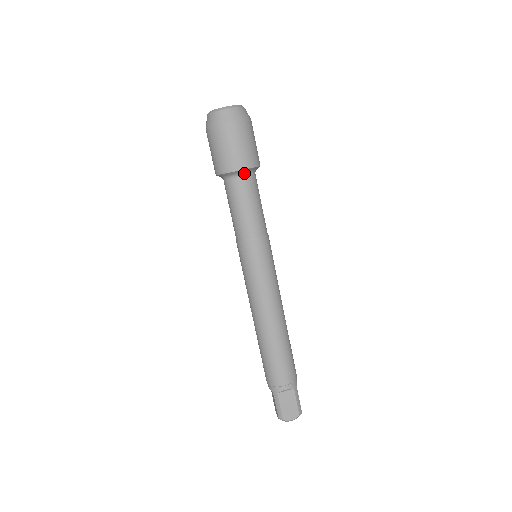
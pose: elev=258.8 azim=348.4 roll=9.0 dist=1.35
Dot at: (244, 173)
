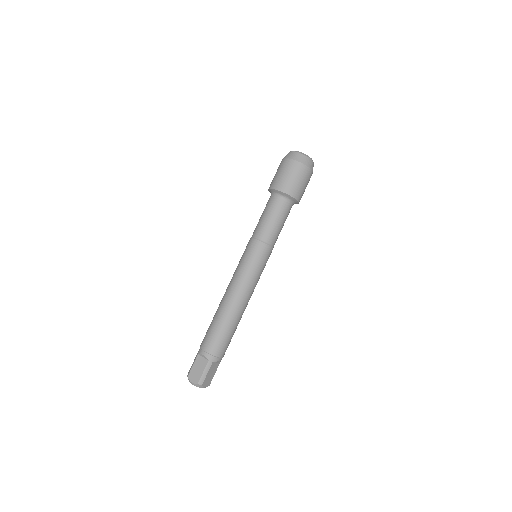
Dot at: (294, 203)
